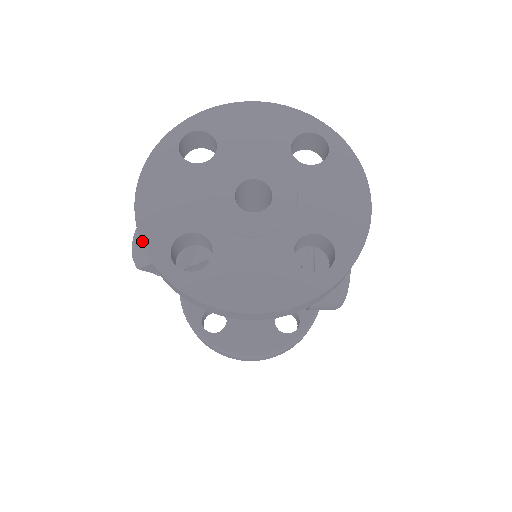
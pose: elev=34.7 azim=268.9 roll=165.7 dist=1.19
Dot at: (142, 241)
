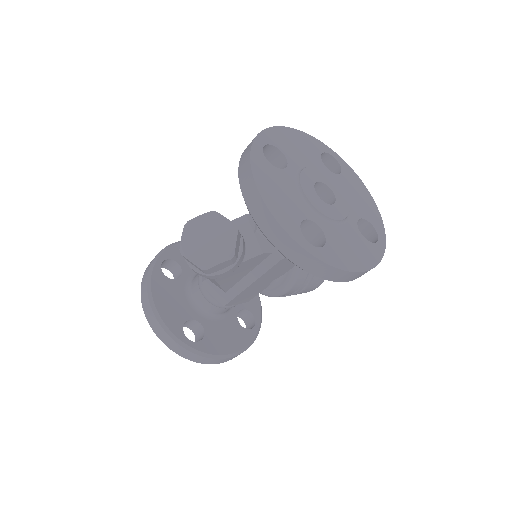
Dot at: (282, 227)
